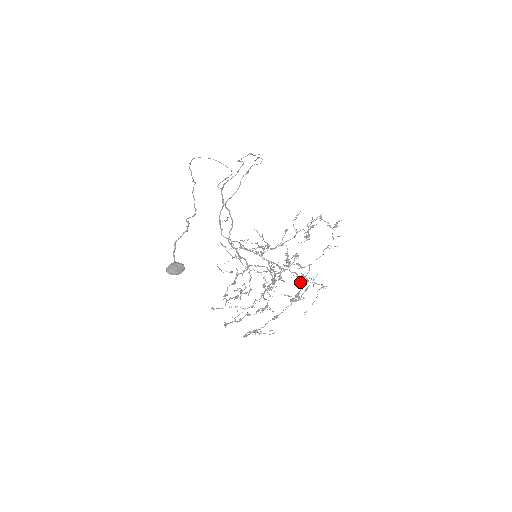
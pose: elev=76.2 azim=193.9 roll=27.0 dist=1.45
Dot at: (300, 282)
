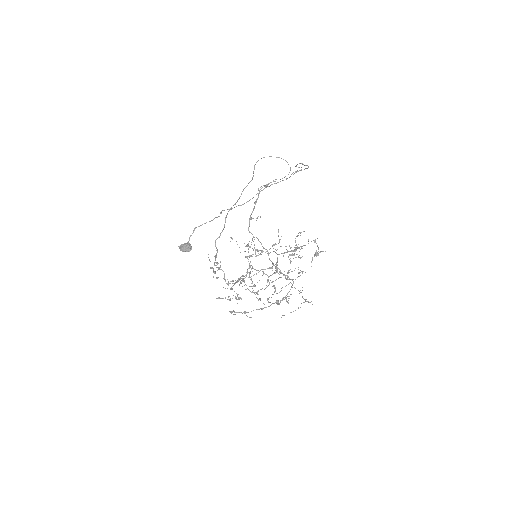
Dot at: occluded
